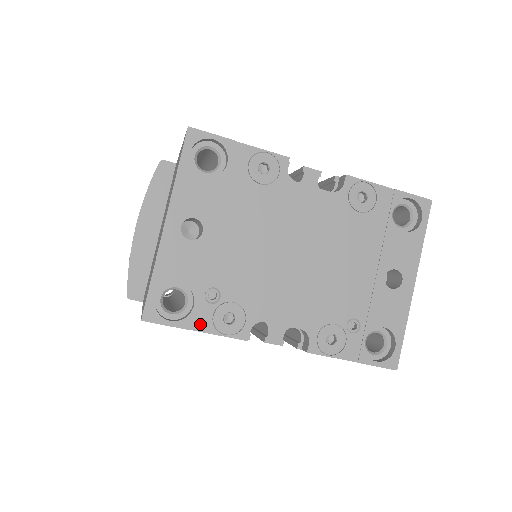
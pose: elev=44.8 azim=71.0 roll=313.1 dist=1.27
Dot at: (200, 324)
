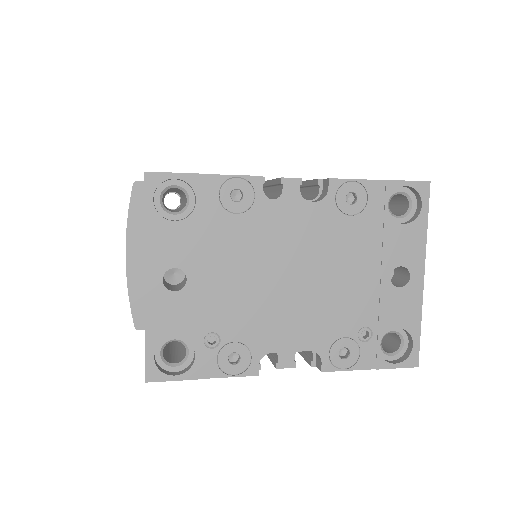
Dot at: (206, 371)
